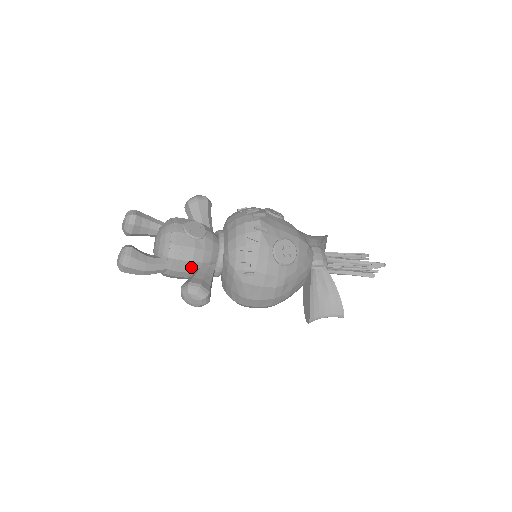
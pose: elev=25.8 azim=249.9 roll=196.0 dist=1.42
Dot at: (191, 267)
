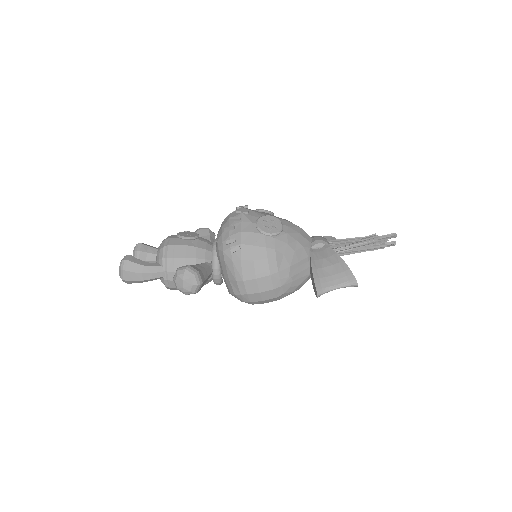
Dot at: occluded
